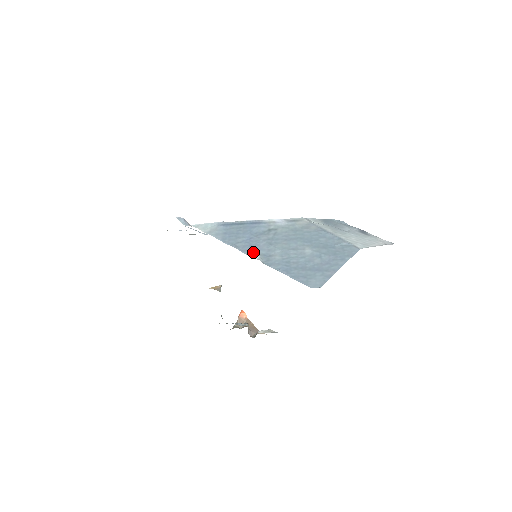
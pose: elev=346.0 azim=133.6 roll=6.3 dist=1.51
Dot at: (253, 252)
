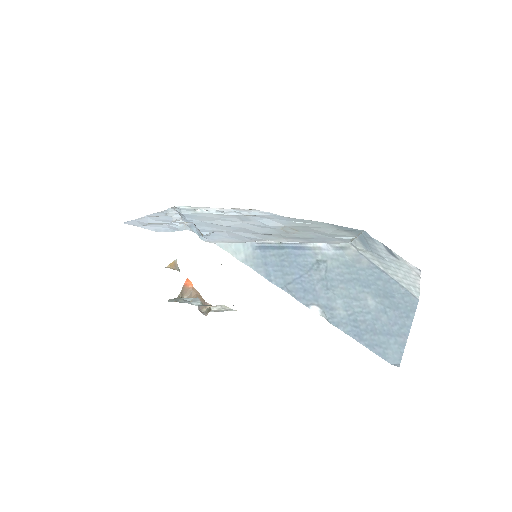
Dot at: (312, 302)
